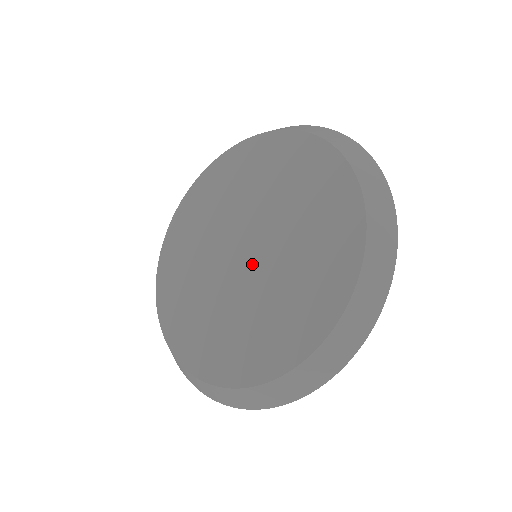
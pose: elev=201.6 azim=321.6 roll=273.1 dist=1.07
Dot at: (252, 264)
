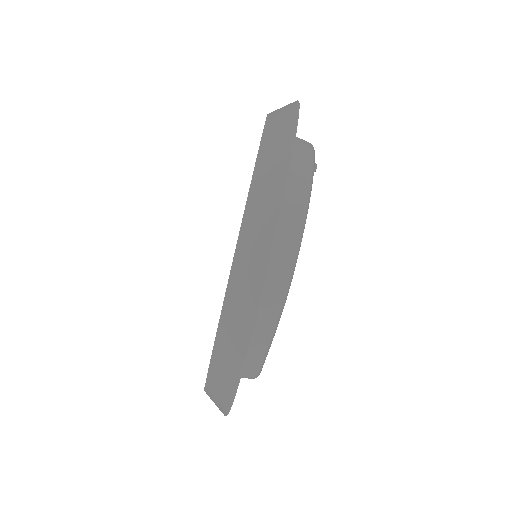
Dot at: occluded
